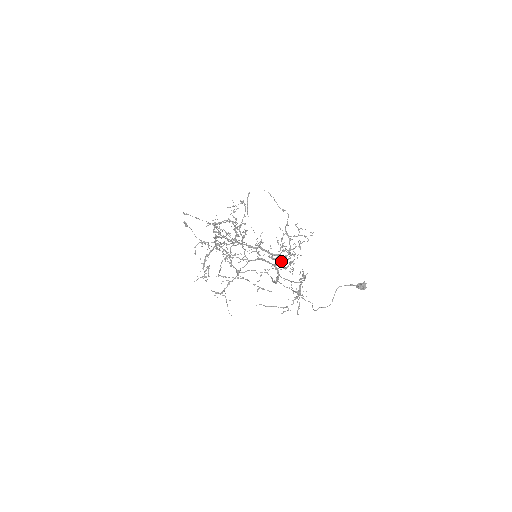
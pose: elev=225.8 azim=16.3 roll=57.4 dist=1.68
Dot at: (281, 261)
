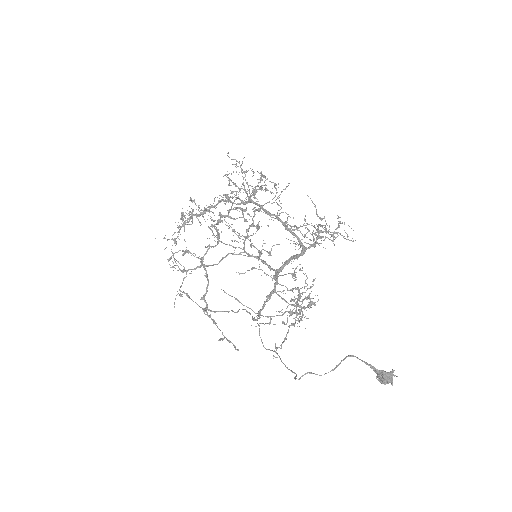
Dot at: occluded
